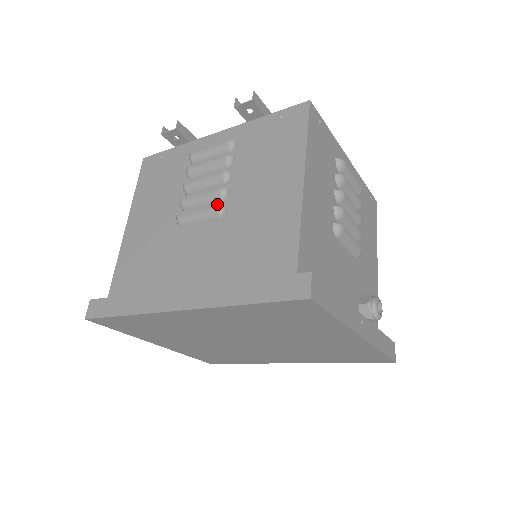
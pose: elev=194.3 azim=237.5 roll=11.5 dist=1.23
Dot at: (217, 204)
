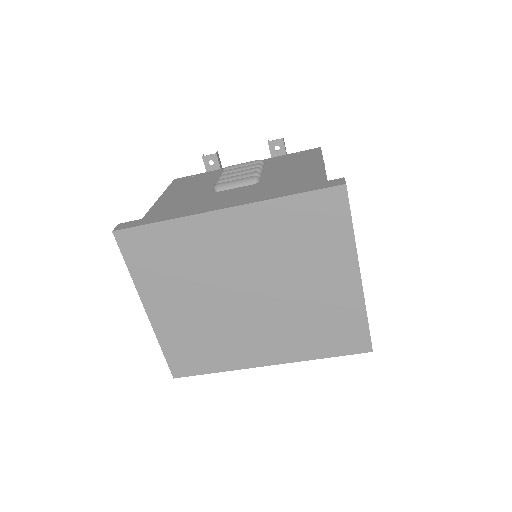
Dot at: occluded
